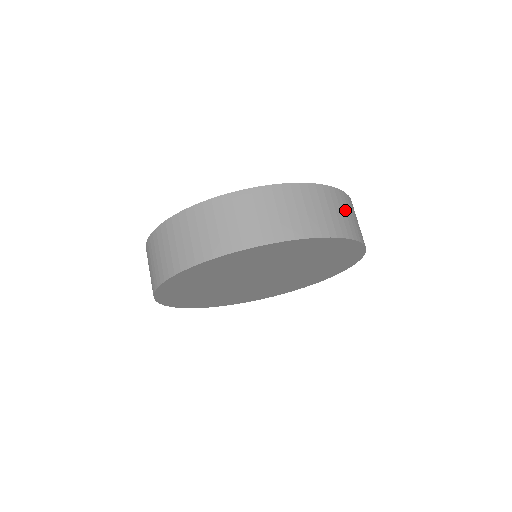
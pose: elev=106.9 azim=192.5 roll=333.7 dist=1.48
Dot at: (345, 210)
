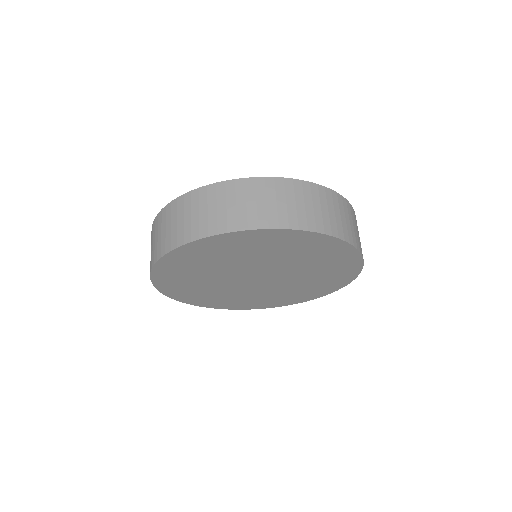
Dot at: (345, 215)
